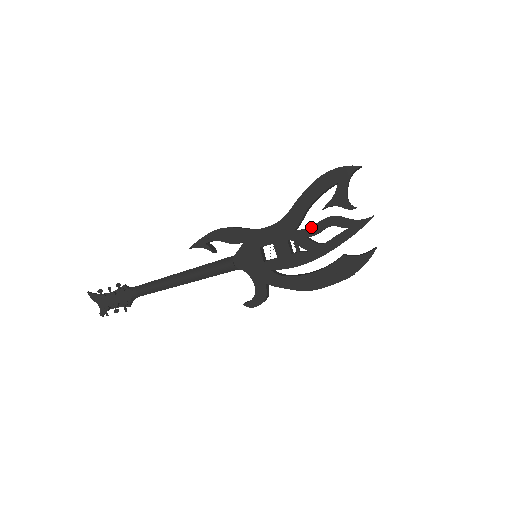
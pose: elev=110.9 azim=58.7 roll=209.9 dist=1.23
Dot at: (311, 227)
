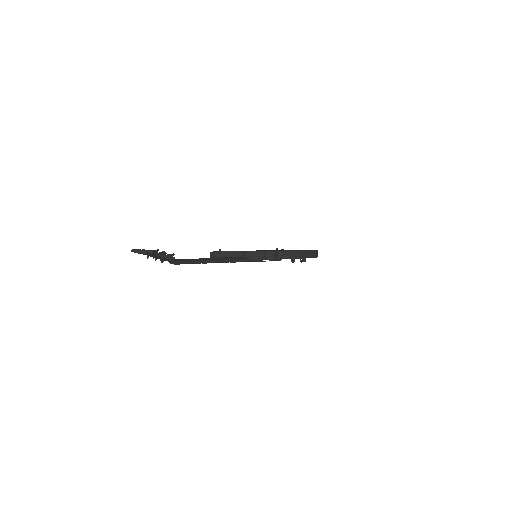
Dot at: occluded
